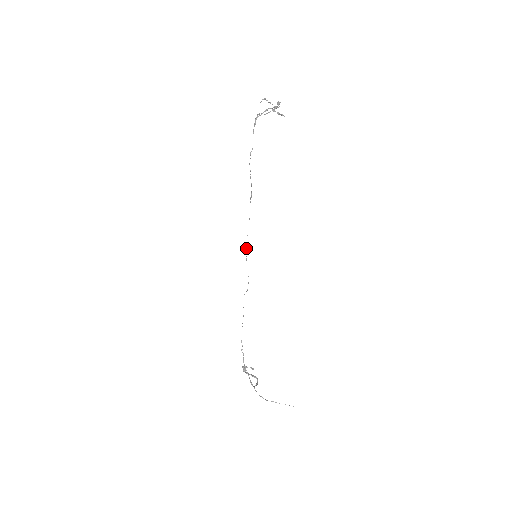
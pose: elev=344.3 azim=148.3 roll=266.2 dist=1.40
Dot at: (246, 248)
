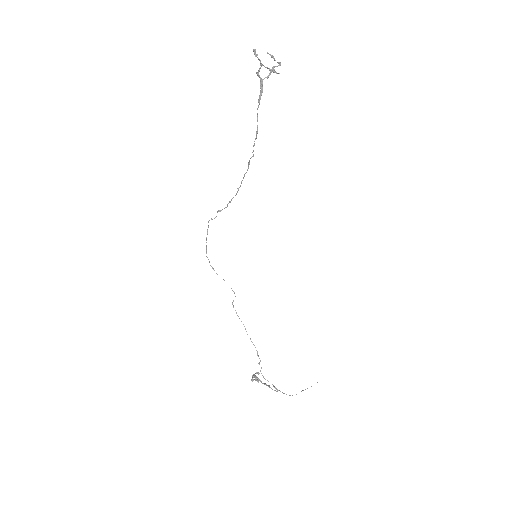
Dot at: (206, 246)
